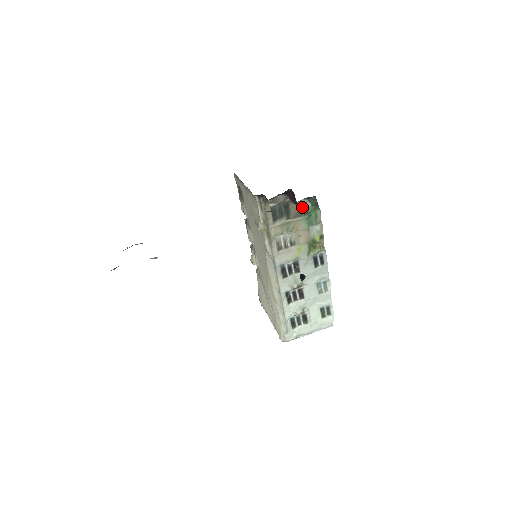
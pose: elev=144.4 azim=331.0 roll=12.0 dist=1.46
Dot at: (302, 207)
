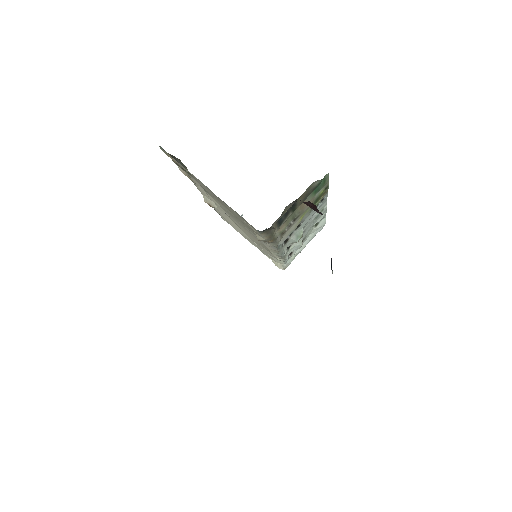
Dot at: (310, 189)
